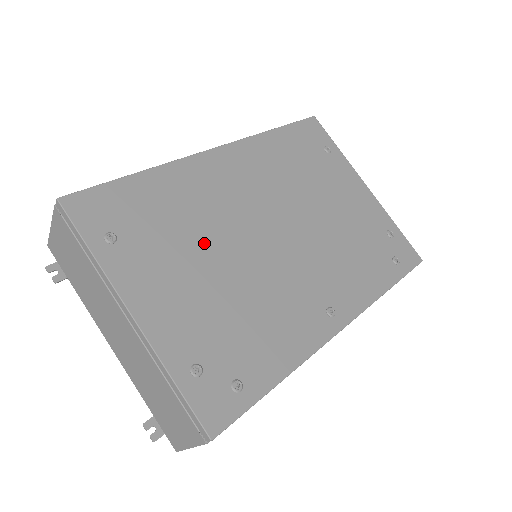
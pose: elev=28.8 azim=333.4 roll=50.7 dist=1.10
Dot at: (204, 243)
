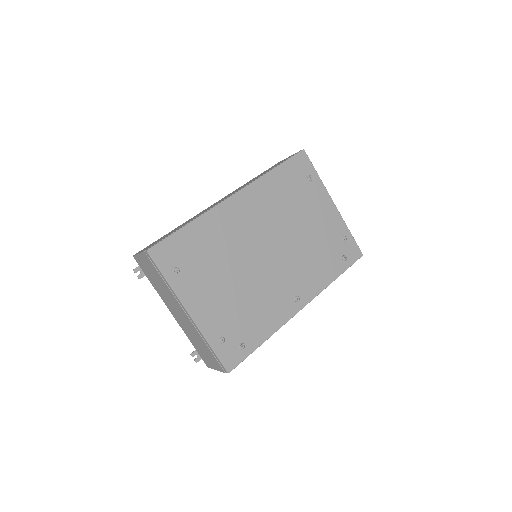
Dot at: (226, 265)
